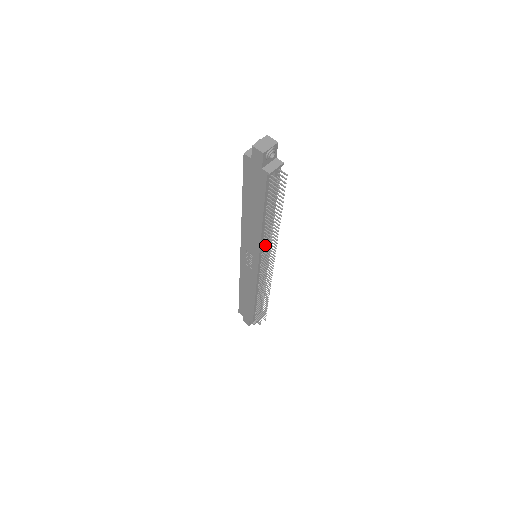
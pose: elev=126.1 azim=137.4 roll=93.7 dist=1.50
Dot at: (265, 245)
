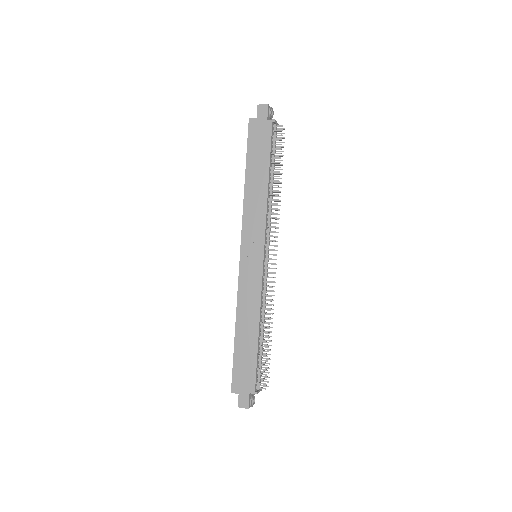
Dot at: (270, 218)
